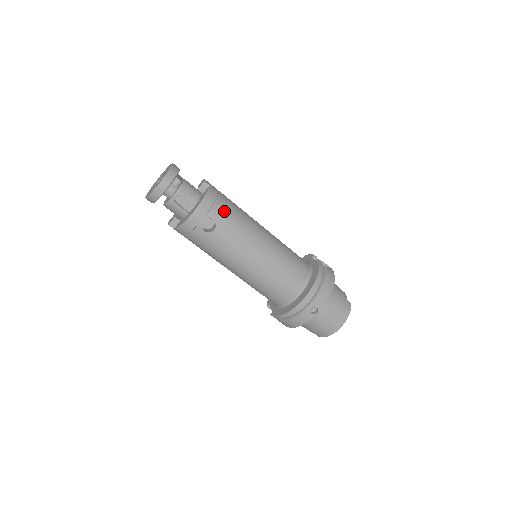
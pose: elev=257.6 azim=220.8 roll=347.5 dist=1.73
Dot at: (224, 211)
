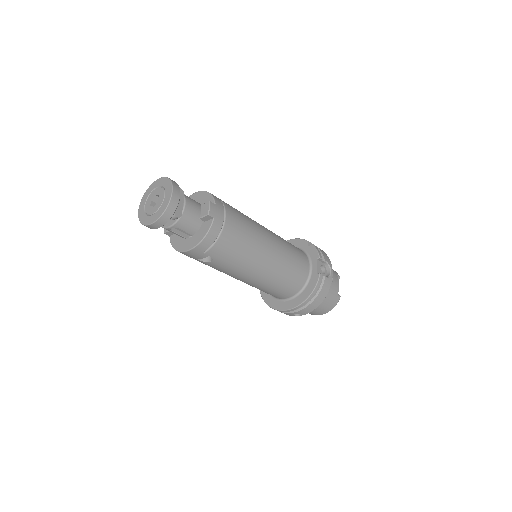
Dot at: (224, 247)
